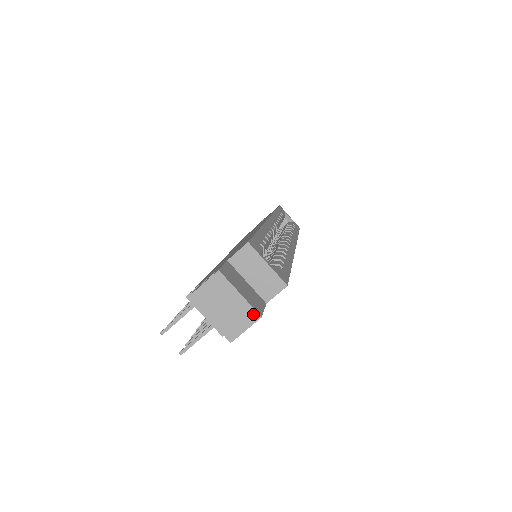
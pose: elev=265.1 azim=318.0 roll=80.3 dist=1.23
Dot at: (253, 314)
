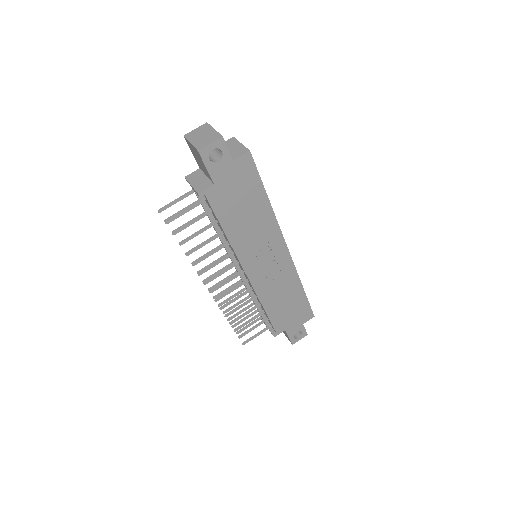
Dot at: (218, 136)
